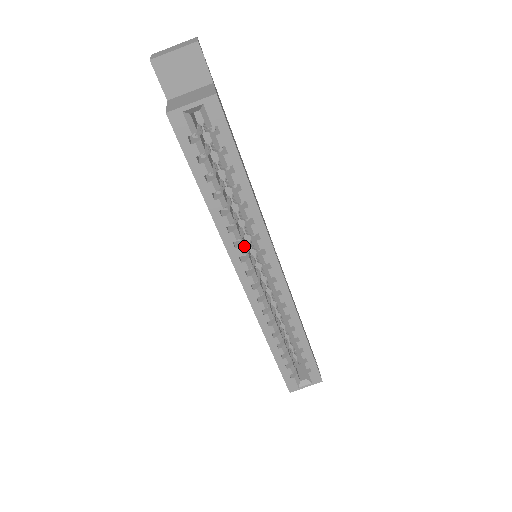
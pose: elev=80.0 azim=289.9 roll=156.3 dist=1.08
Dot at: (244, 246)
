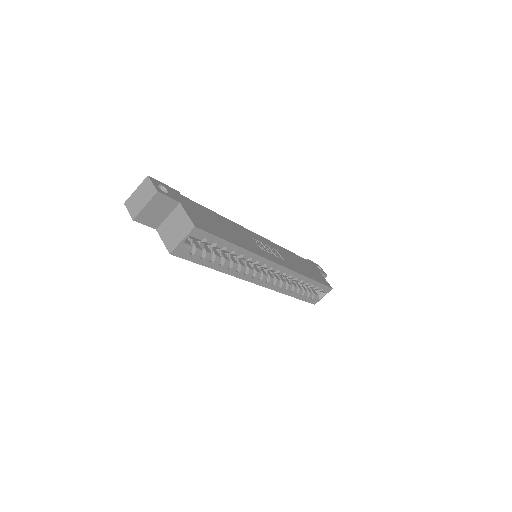
Dot at: (251, 269)
